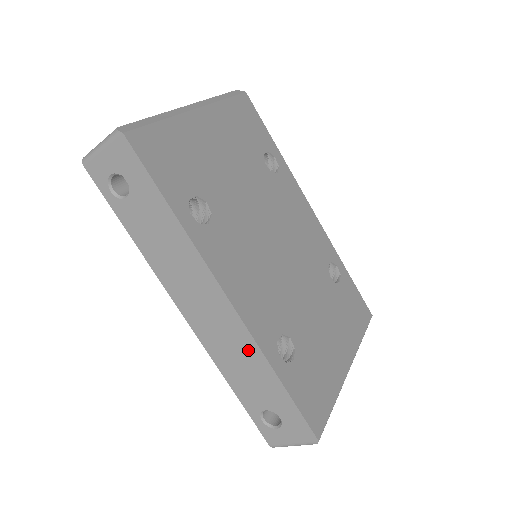
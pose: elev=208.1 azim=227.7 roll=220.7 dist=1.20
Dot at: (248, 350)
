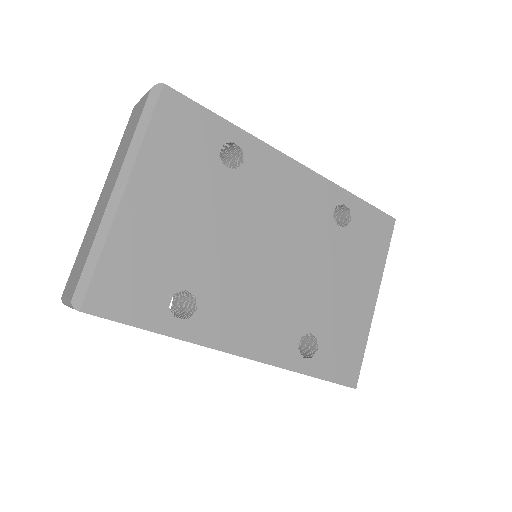
Dot at: occluded
